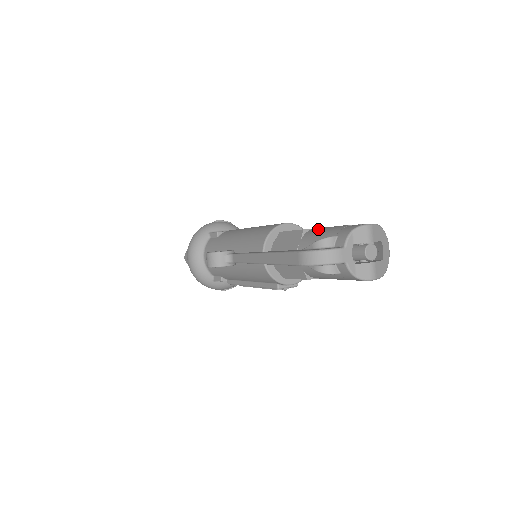
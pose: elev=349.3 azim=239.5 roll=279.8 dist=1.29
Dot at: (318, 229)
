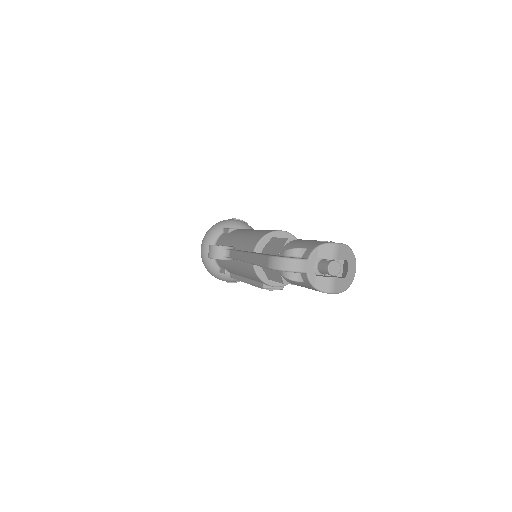
Dot at: (299, 240)
